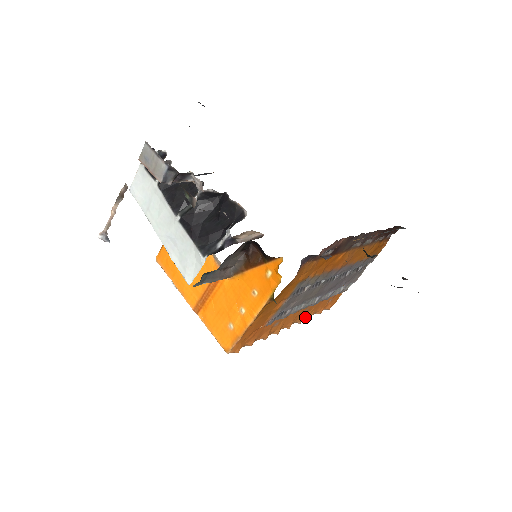
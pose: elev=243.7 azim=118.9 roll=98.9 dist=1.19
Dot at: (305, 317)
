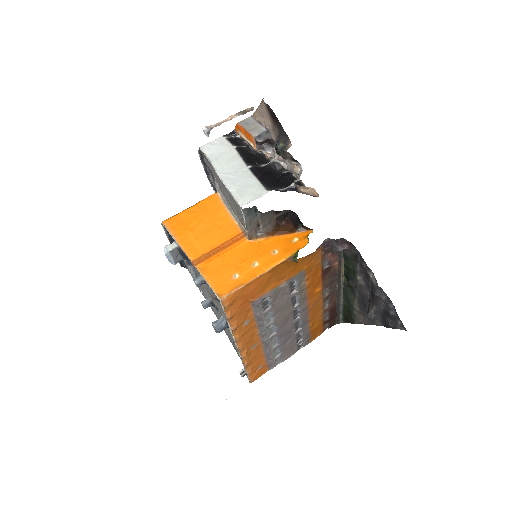
Dot at: (245, 360)
